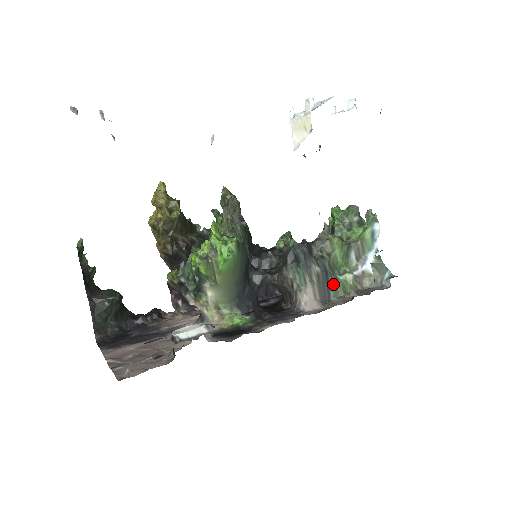
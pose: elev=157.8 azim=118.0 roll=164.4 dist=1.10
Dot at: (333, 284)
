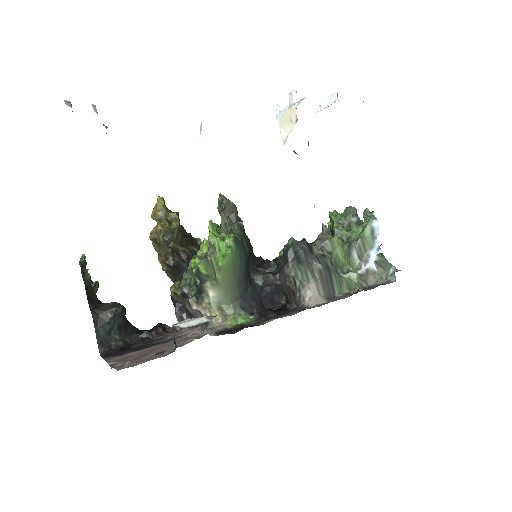
Dot at: (337, 281)
